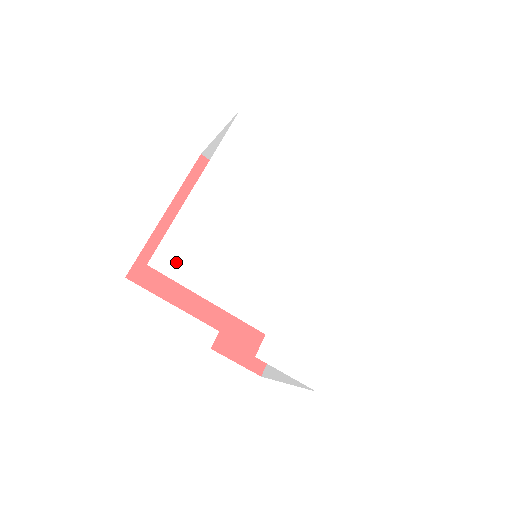
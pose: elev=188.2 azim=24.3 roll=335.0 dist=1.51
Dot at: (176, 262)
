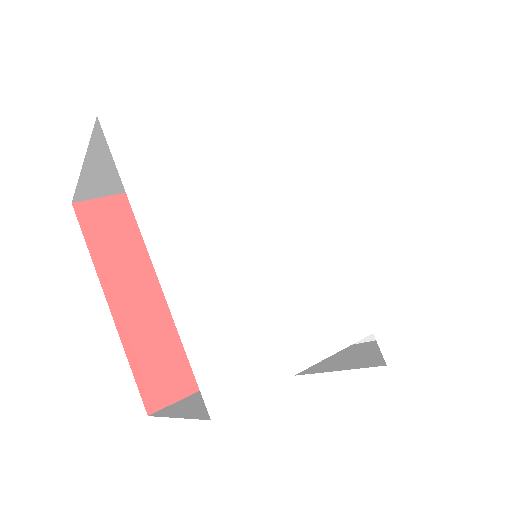
Dot at: (233, 376)
